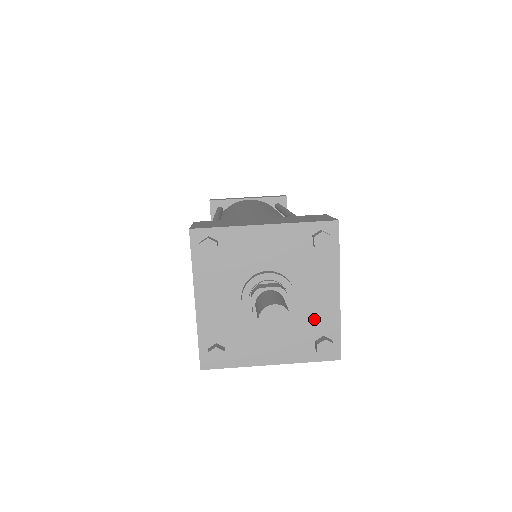
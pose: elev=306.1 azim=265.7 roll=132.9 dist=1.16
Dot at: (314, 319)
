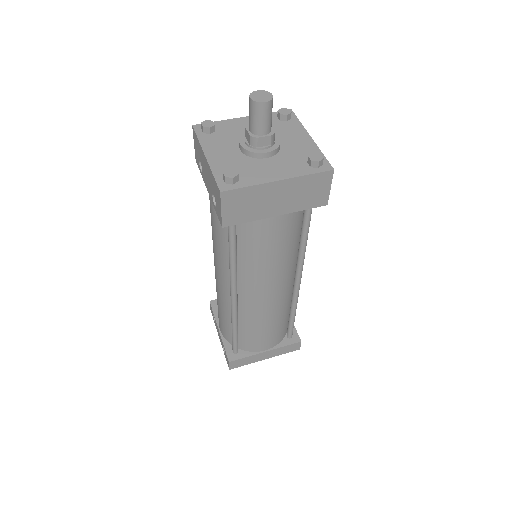
Dot at: (300, 152)
